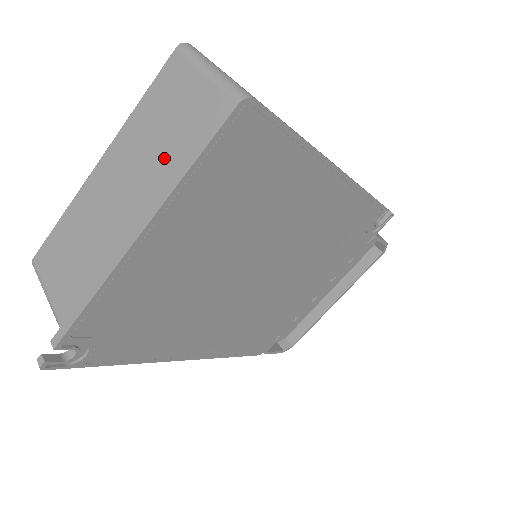
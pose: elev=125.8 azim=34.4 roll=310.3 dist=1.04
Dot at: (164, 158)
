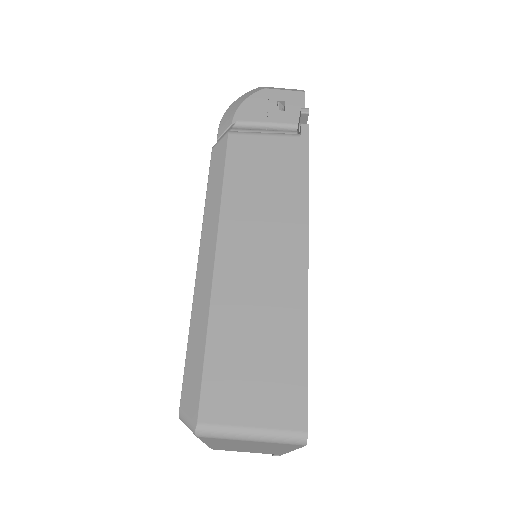
Dot at: (268, 447)
